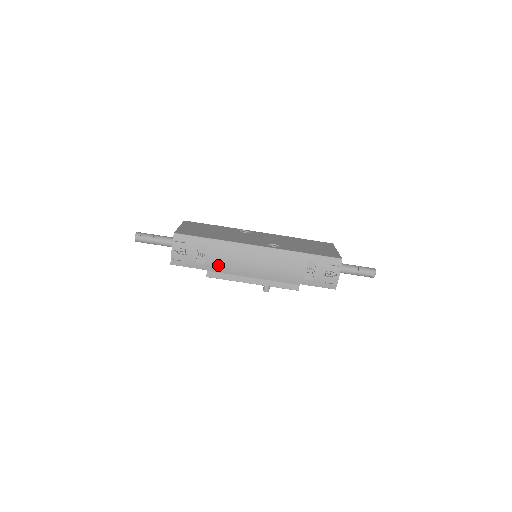
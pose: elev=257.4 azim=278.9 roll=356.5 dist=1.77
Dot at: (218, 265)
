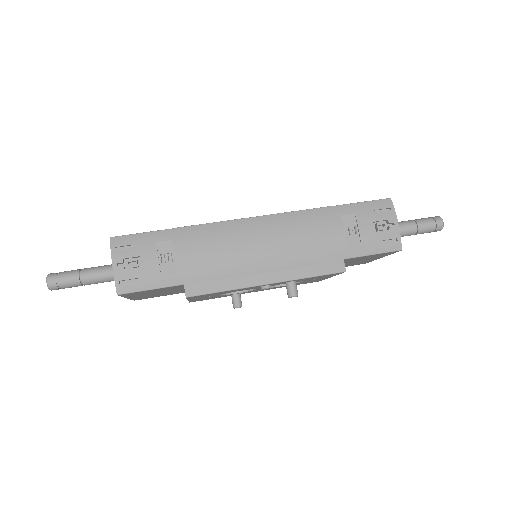
Dot at: (200, 268)
